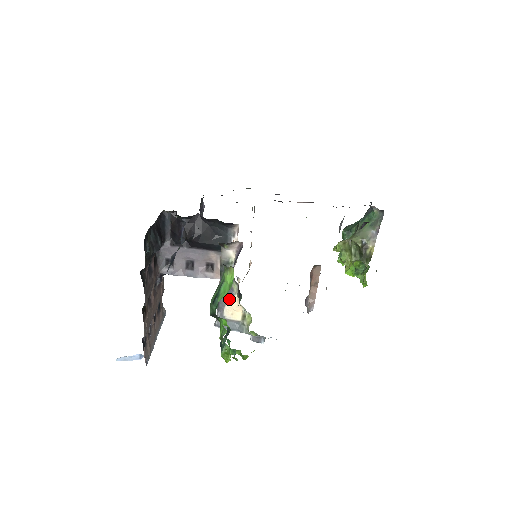
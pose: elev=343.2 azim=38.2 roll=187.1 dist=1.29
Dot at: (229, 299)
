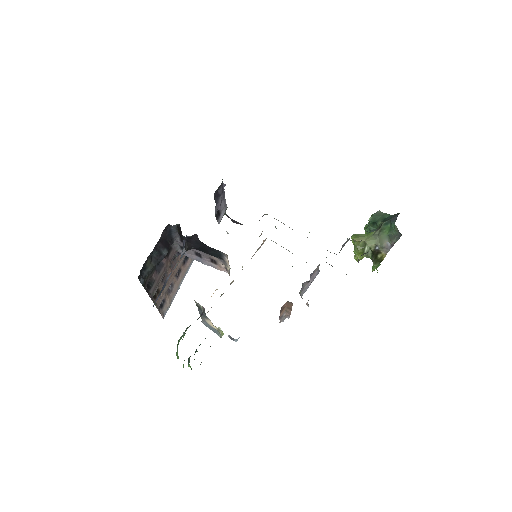
Dot at: (207, 319)
